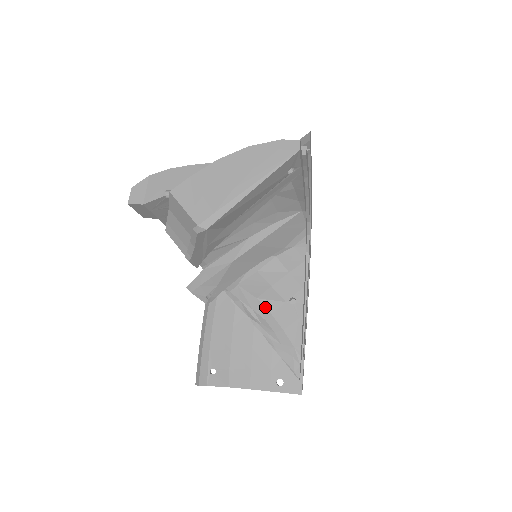
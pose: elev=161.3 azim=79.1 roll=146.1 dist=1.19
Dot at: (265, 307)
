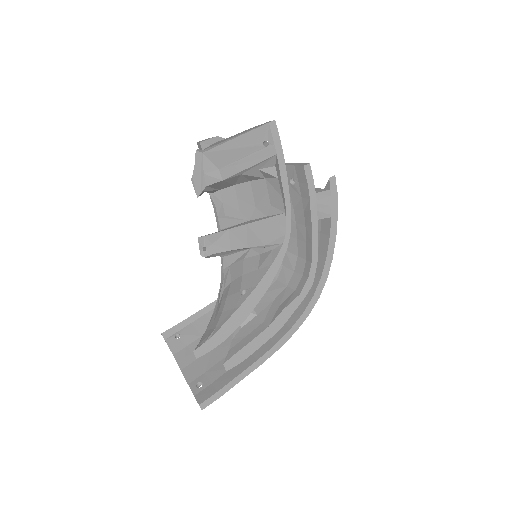
Dot at: (229, 290)
